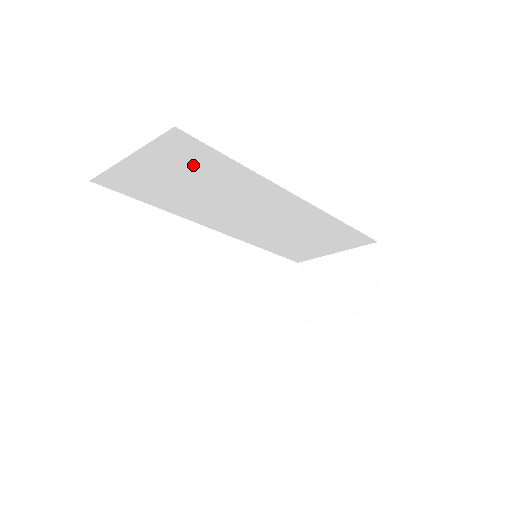
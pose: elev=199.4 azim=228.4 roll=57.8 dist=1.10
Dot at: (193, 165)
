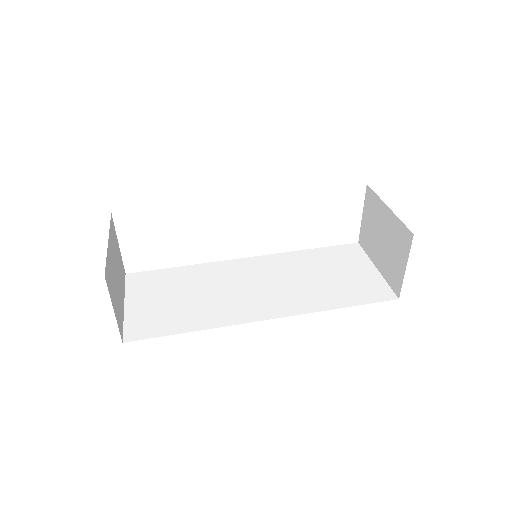
Dot at: occluded
